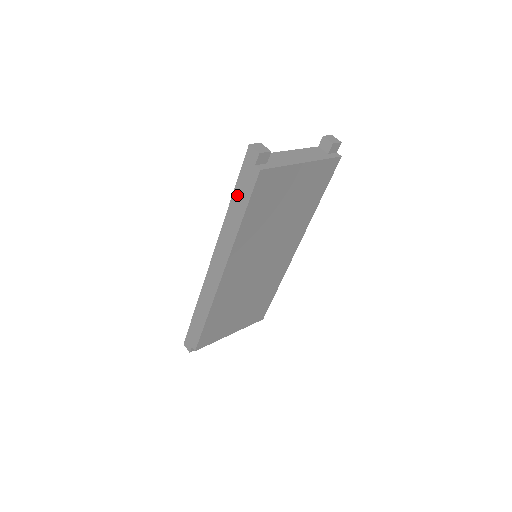
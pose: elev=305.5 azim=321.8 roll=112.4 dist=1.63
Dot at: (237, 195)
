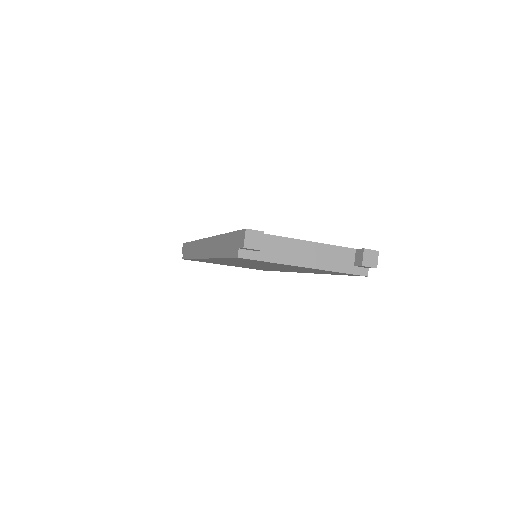
Dot at: (227, 239)
